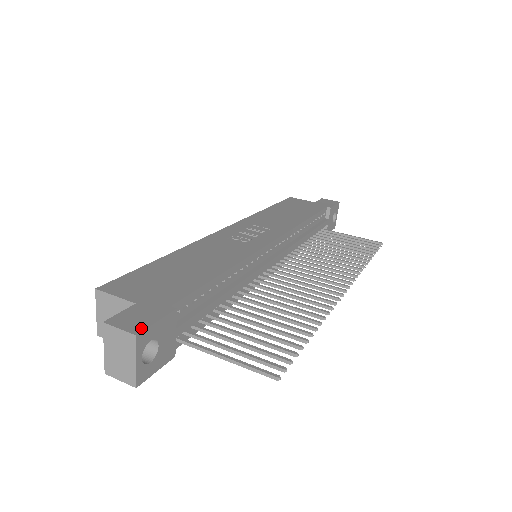
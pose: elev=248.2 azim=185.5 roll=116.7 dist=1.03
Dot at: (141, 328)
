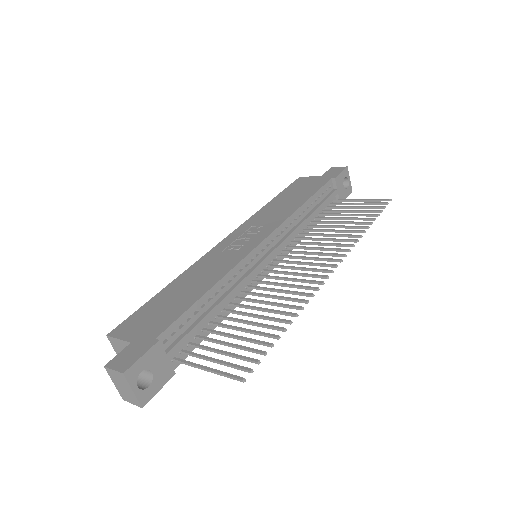
Dot at: (128, 366)
